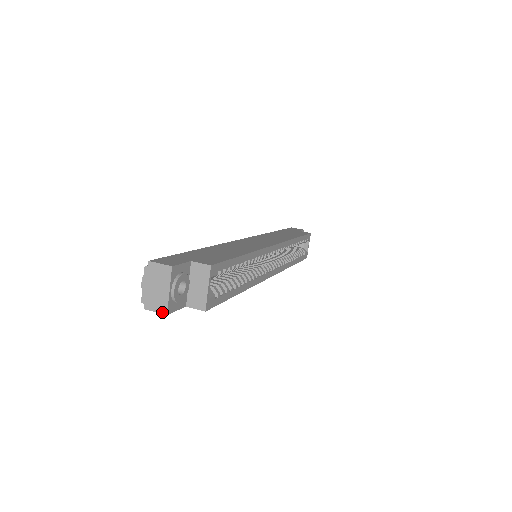
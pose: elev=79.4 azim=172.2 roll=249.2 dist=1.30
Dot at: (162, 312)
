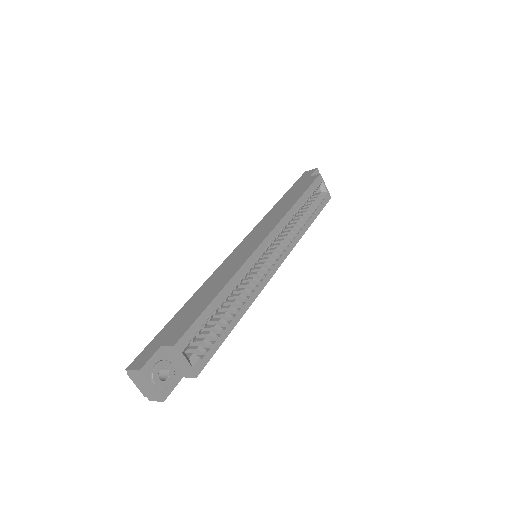
Dot at: (159, 401)
